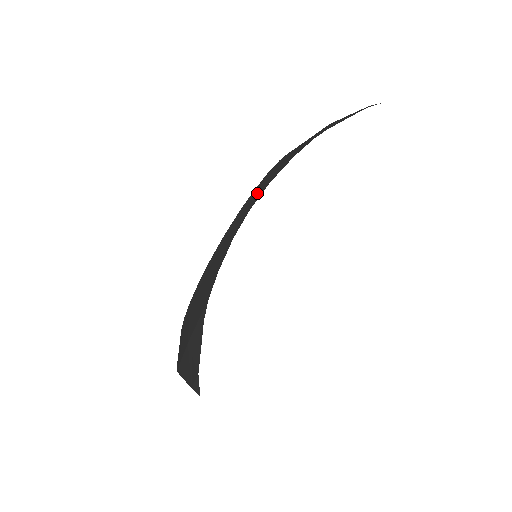
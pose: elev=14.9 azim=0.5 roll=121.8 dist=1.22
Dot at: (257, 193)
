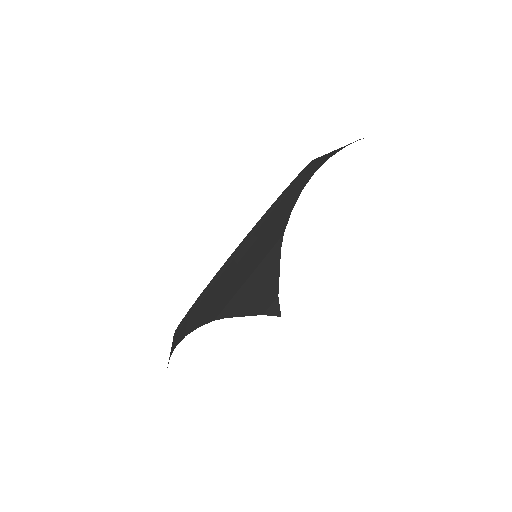
Dot at: (183, 328)
